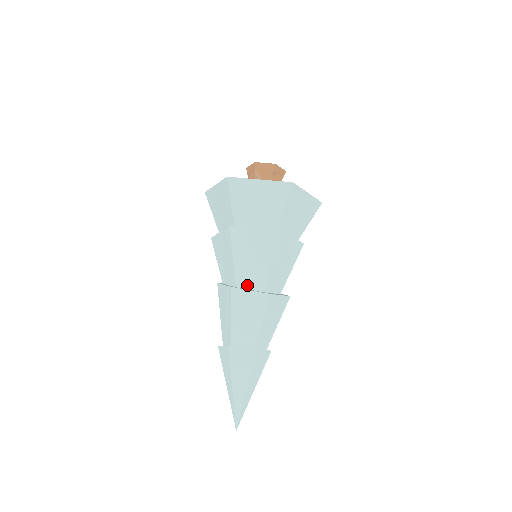
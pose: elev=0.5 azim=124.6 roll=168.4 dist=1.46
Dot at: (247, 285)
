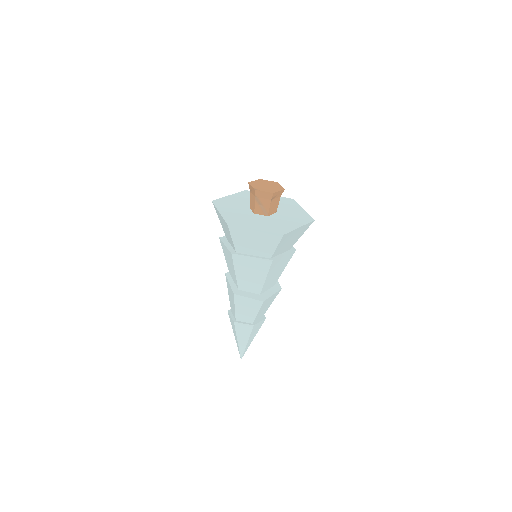
Dot at: (247, 289)
